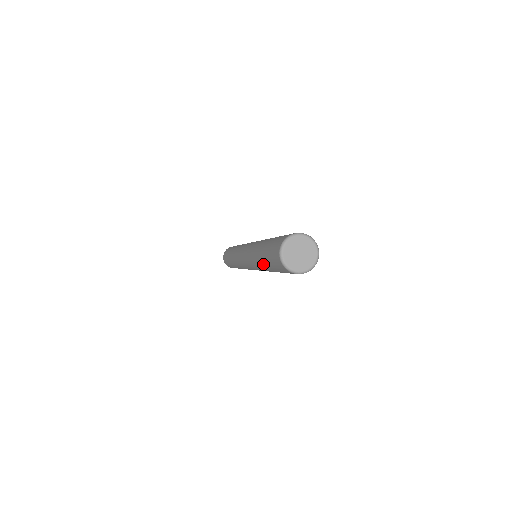
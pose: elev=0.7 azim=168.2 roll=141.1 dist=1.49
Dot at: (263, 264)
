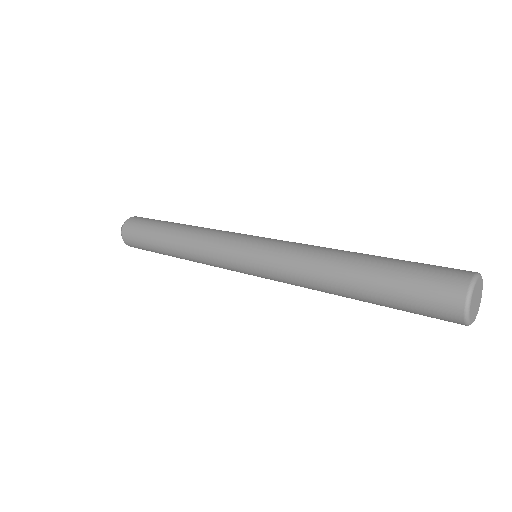
Dot at: occluded
